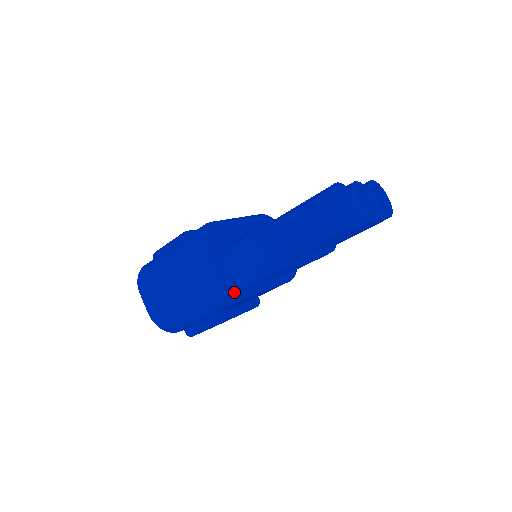
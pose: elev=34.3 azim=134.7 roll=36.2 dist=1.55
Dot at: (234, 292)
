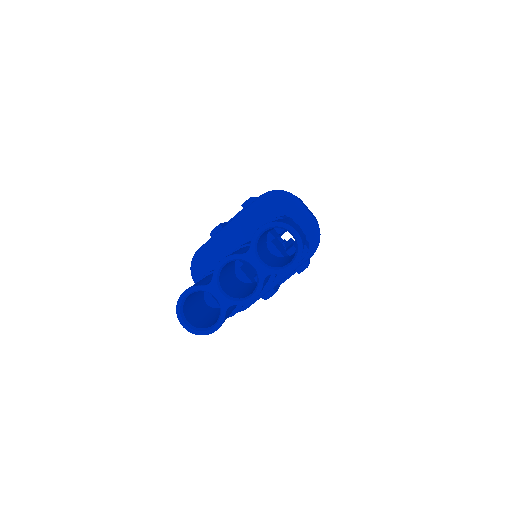
Dot at: occluded
